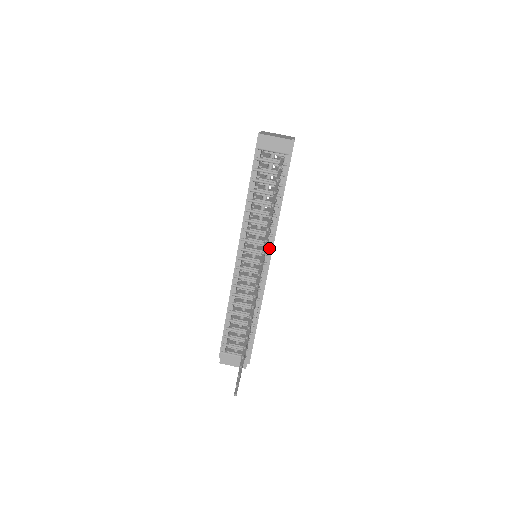
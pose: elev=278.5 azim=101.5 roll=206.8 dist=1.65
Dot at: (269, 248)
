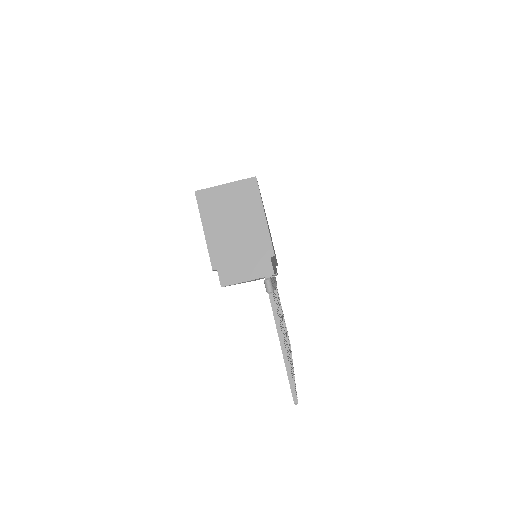
Dot at: occluded
